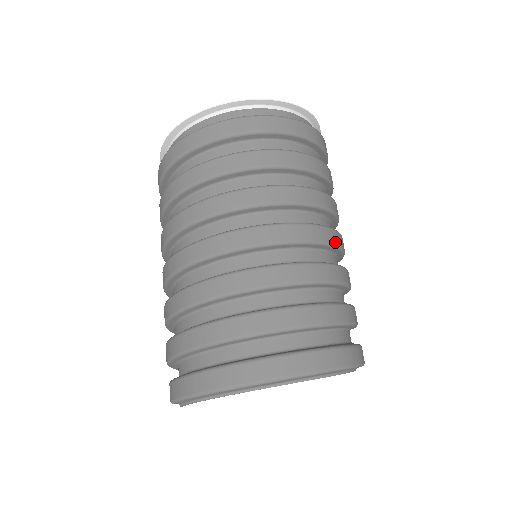
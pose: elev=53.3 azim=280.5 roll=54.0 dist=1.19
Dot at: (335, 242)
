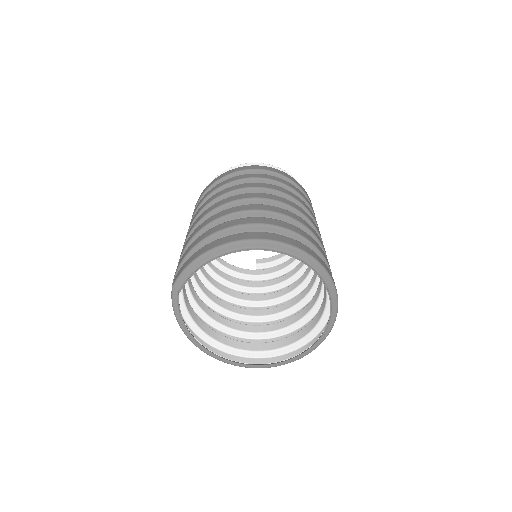
Dot at: (317, 229)
